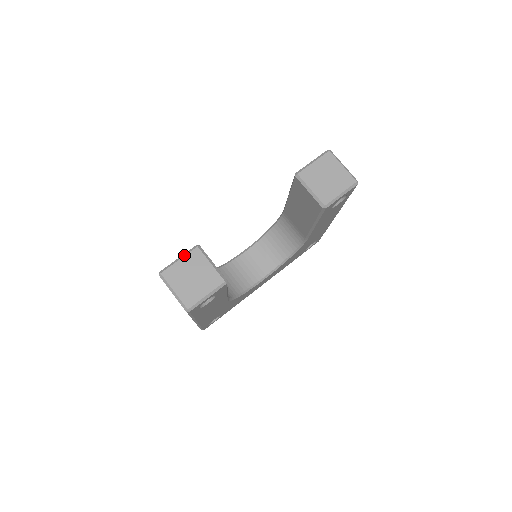
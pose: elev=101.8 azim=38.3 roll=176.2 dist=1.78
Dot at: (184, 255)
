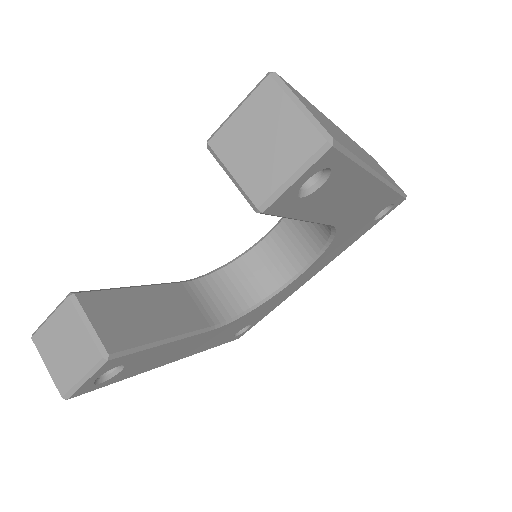
Dot at: (54, 310)
